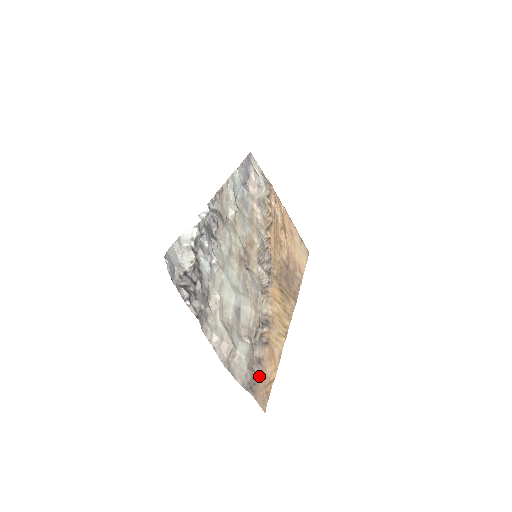
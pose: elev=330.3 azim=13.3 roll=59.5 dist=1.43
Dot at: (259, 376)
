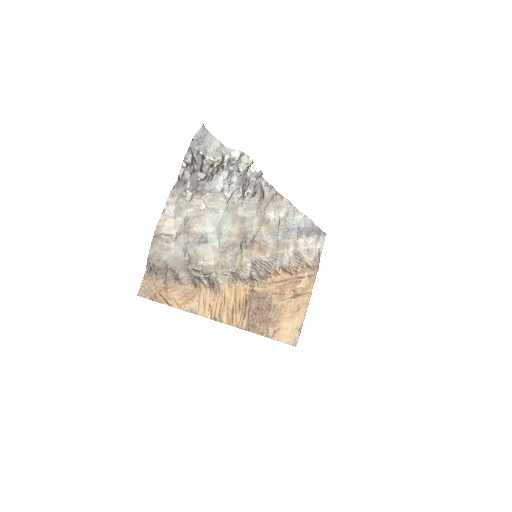
Dot at: (165, 280)
